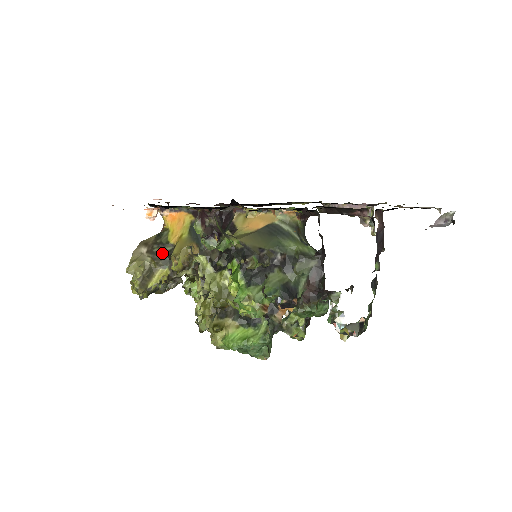
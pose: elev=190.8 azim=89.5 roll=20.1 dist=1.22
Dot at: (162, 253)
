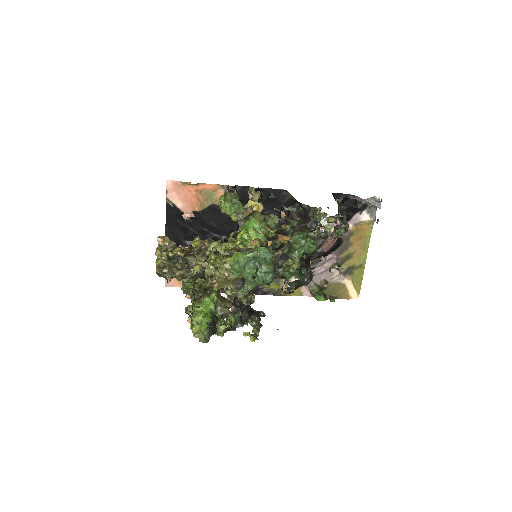
Dot at: occluded
